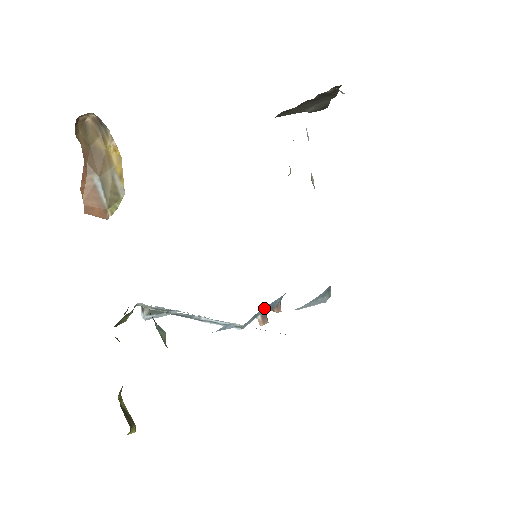
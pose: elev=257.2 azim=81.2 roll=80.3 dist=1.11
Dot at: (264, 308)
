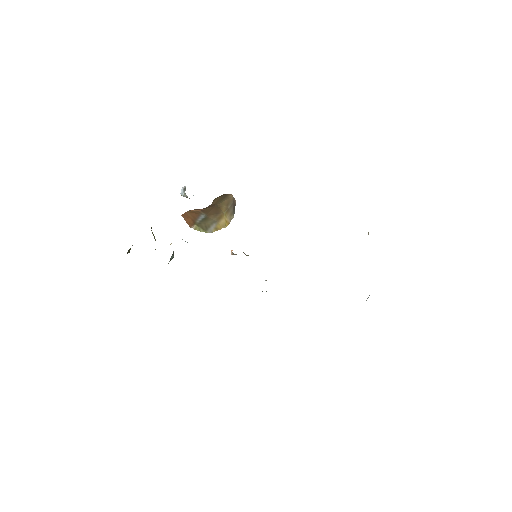
Dot at: occluded
